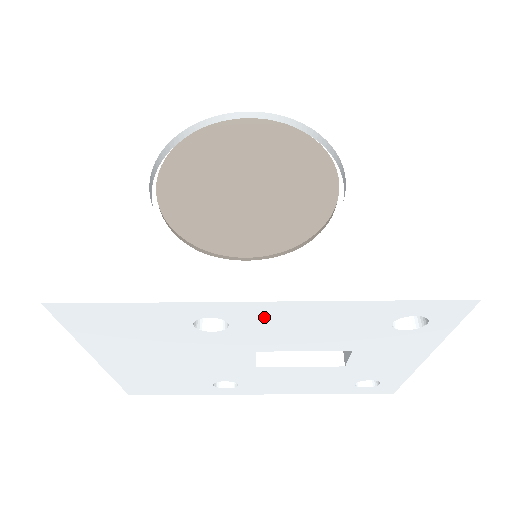
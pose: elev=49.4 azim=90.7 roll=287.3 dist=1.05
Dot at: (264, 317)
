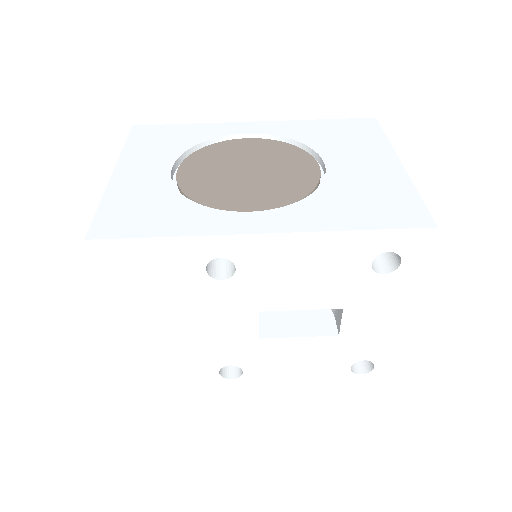
Dot at: (265, 256)
